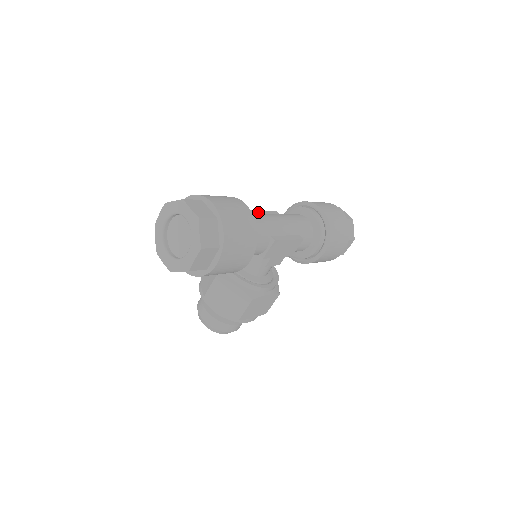
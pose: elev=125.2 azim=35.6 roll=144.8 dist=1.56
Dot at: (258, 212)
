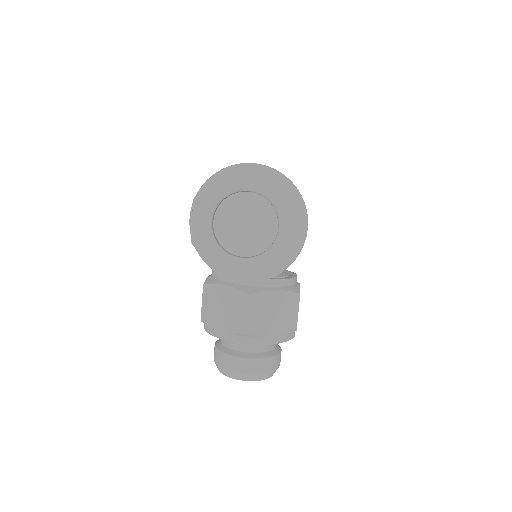
Dot at: occluded
